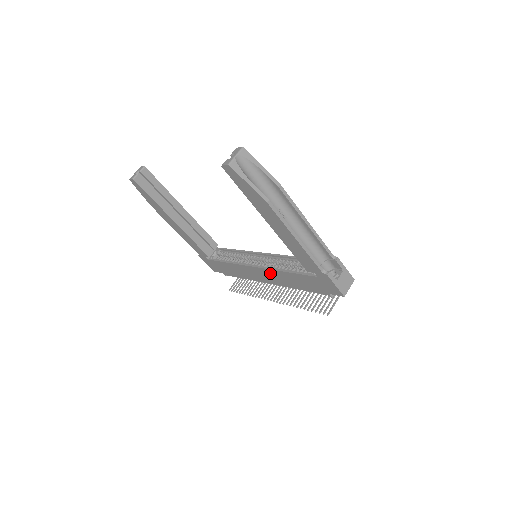
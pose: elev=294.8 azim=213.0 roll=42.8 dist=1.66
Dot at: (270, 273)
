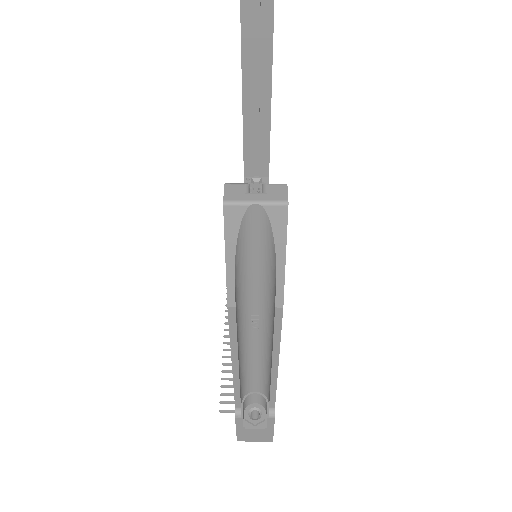
Dot at: occluded
